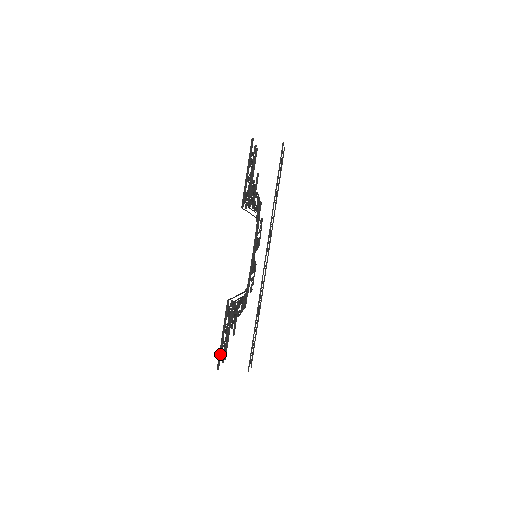
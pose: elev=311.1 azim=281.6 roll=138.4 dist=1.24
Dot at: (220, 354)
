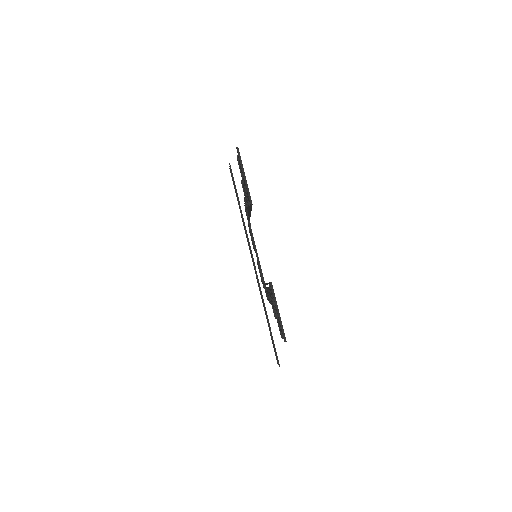
Dot at: (282, 328)
